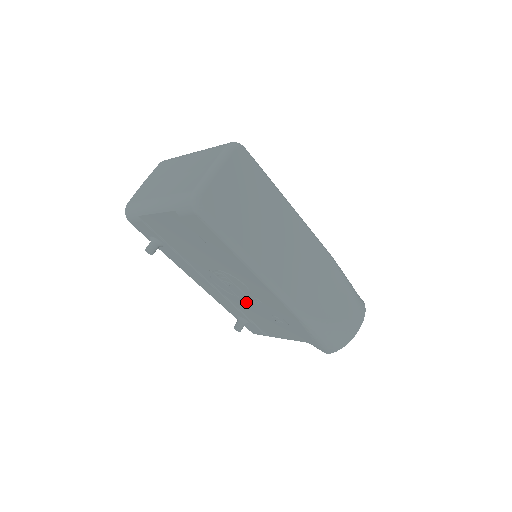
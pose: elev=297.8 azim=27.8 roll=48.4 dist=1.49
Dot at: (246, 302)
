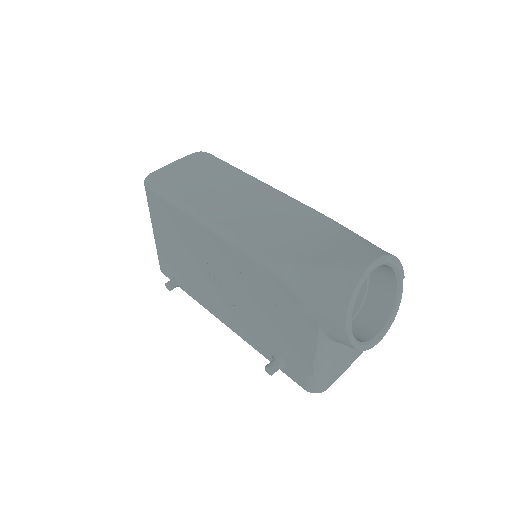
Dot at: (248, 306)
